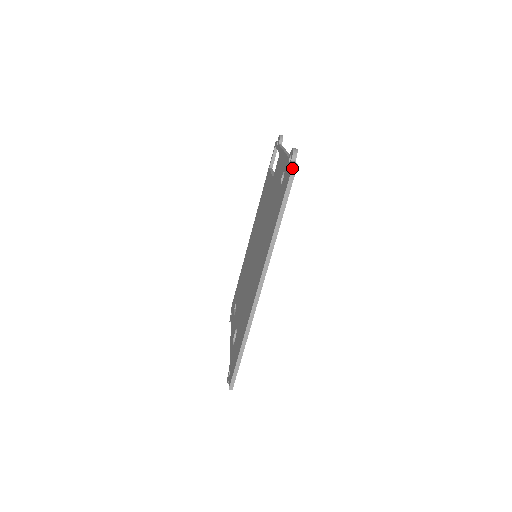
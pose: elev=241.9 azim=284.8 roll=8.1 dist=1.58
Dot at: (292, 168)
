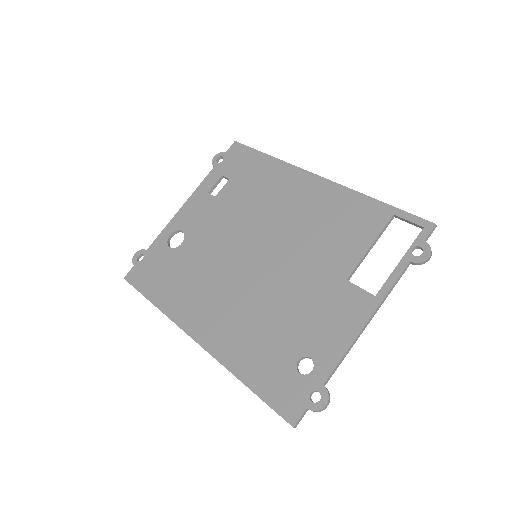
Dot at: occluded
